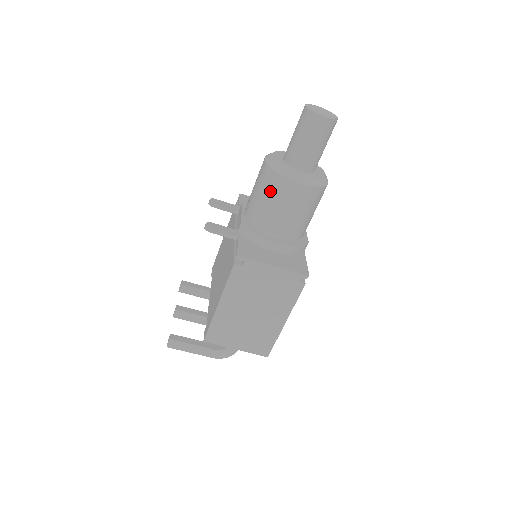
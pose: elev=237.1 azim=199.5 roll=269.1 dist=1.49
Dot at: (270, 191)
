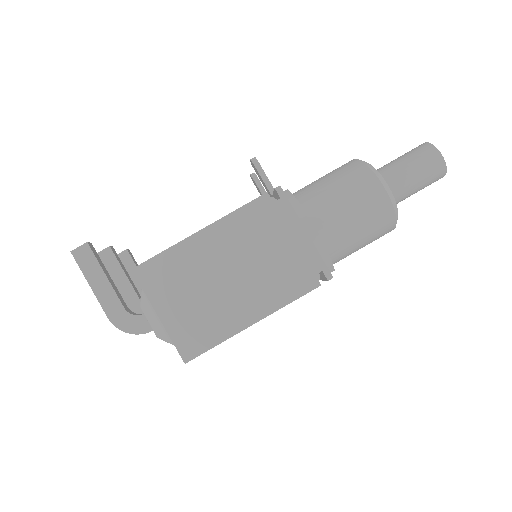
Dot at: (345, 177)
